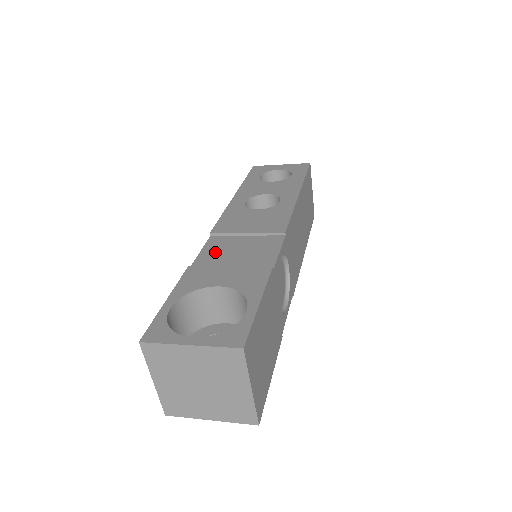
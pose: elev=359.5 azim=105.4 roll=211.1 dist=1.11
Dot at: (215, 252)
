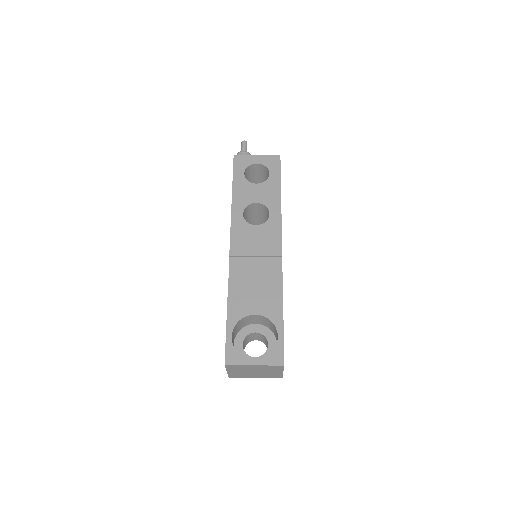
Dot at: (239, 276)
